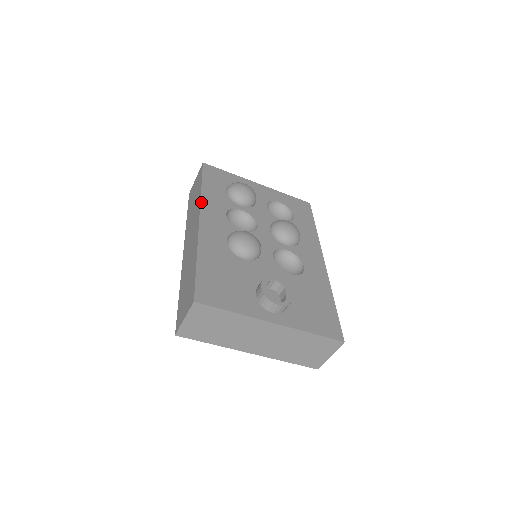
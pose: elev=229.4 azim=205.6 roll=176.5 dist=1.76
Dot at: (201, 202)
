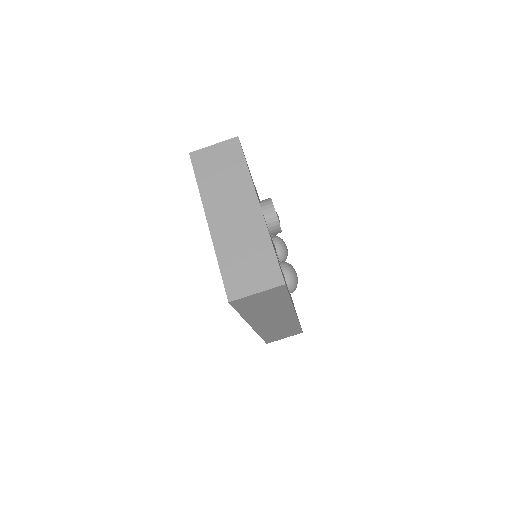
Dot at: occluded
